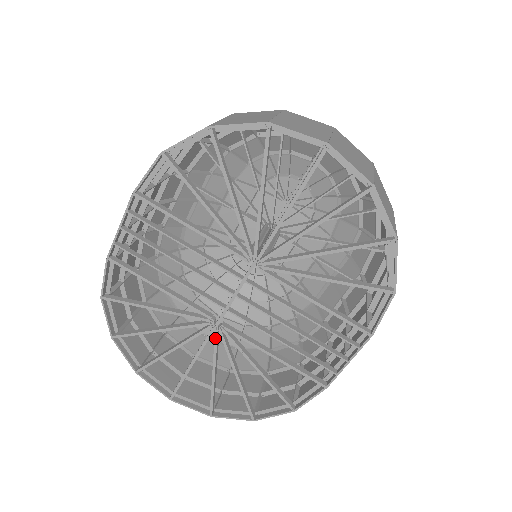
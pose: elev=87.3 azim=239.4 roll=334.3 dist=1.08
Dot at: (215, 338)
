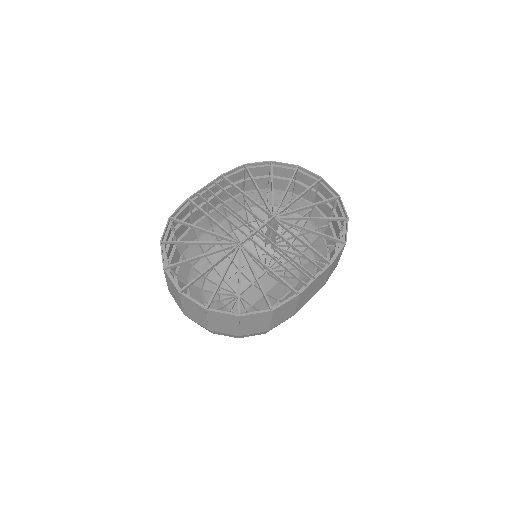
Dot at: (235, 252)
